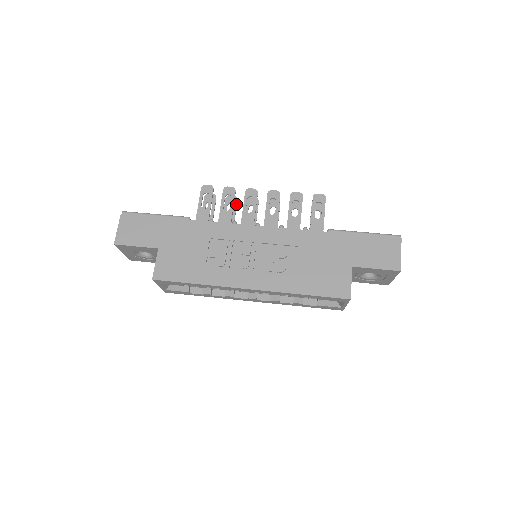
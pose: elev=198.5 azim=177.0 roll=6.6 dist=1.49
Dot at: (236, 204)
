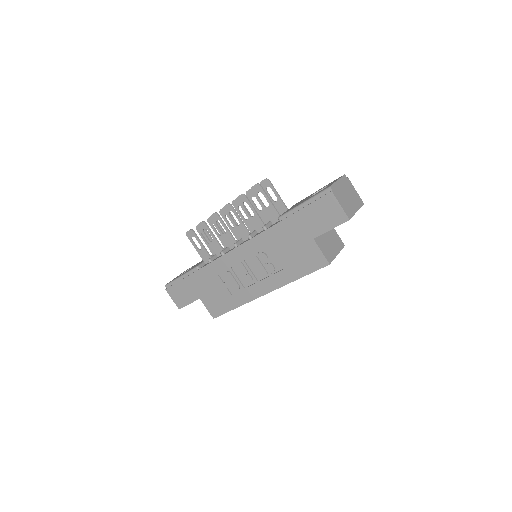
Dot at: (217, 222)
